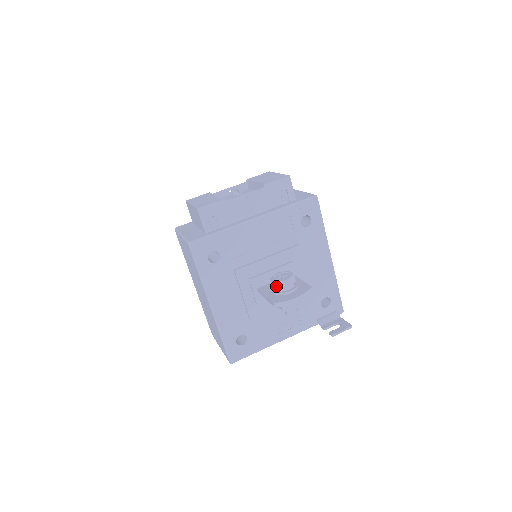
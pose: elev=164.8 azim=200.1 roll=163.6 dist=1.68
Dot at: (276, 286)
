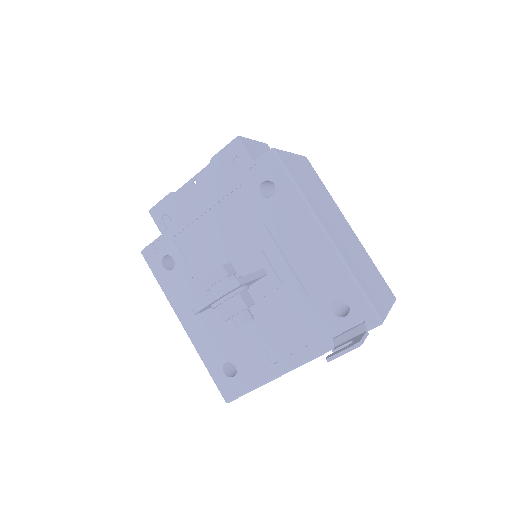
Dot at: occluded
